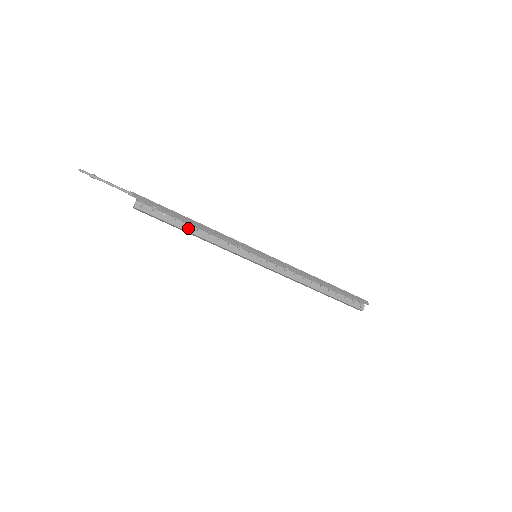
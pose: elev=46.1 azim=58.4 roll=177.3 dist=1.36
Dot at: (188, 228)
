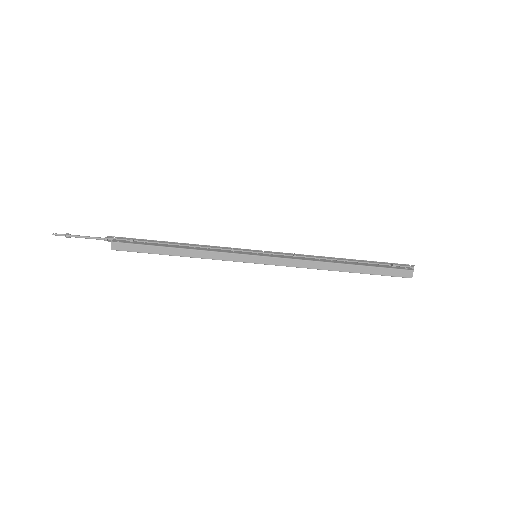
Dot at: (172, 246)
